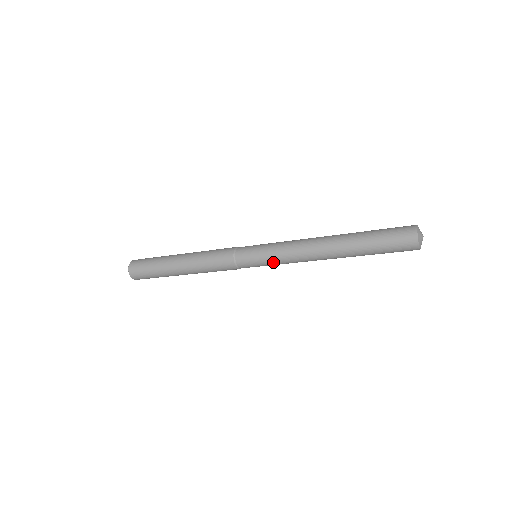
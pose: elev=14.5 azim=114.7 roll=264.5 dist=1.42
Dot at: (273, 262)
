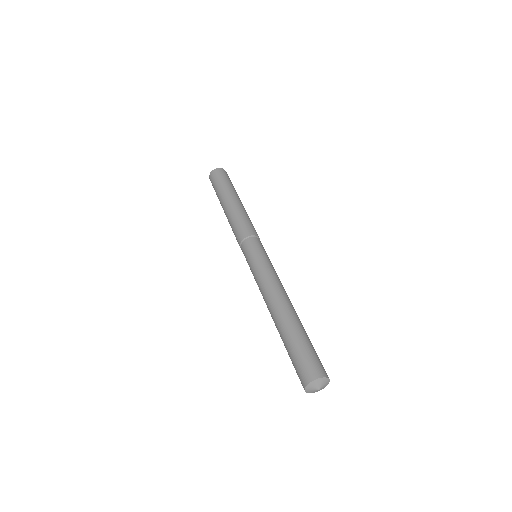
Dot at: occluded
